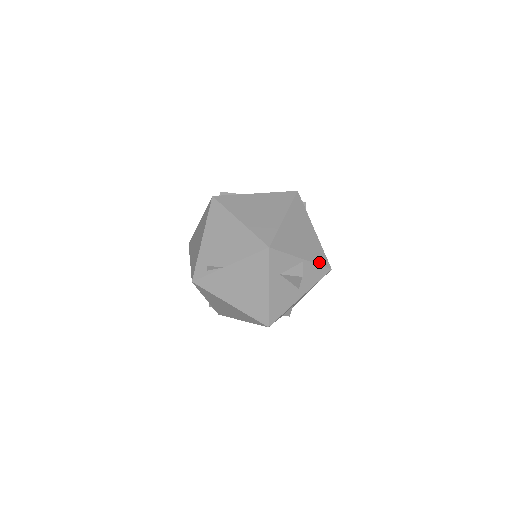
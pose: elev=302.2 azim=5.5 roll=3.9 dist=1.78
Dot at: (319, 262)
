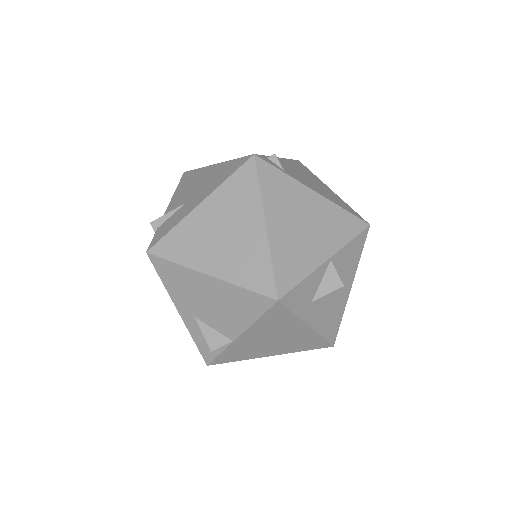
Dot at: (350, 235)
